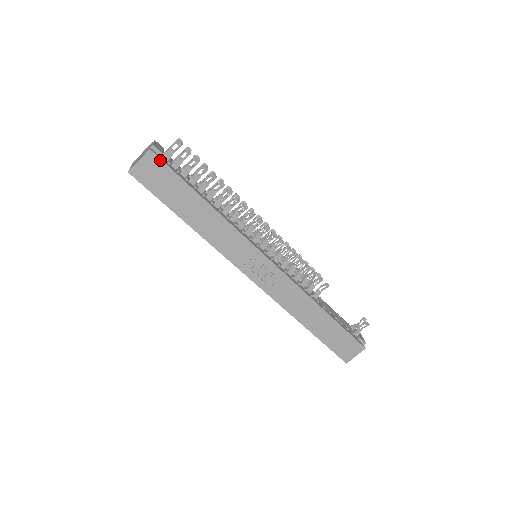
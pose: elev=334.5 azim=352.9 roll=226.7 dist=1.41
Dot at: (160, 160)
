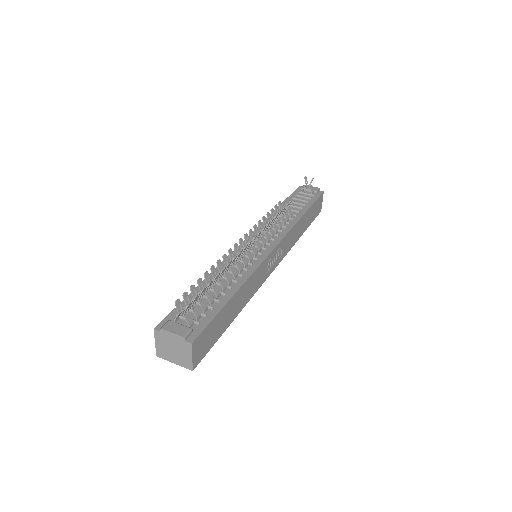
Dot at: (200, 335)
